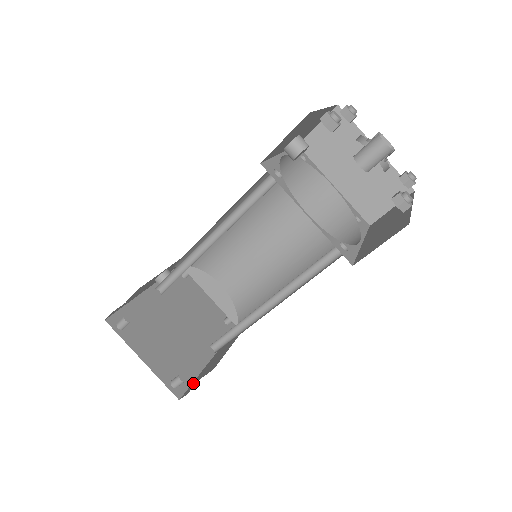
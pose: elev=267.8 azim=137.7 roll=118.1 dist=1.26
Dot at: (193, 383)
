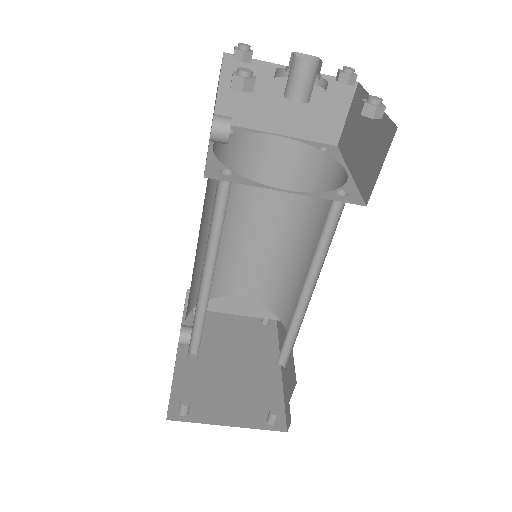
Dot at: (286, 406)
